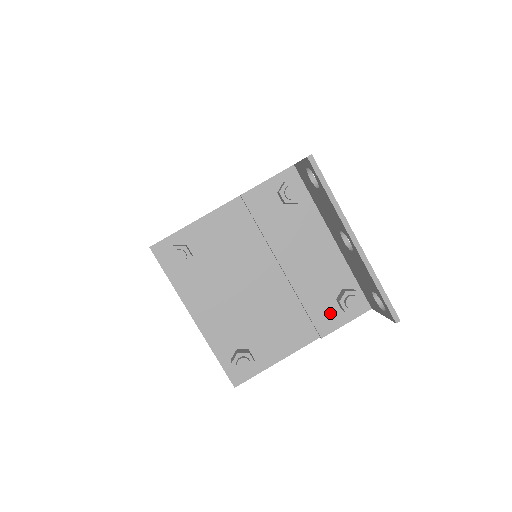
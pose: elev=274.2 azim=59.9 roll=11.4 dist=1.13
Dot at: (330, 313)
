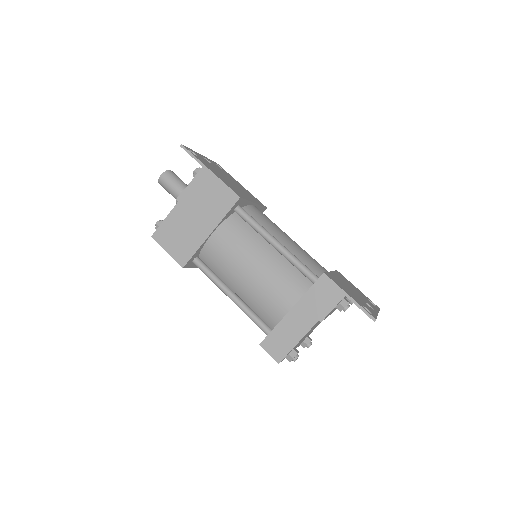
Dot at: occluded
